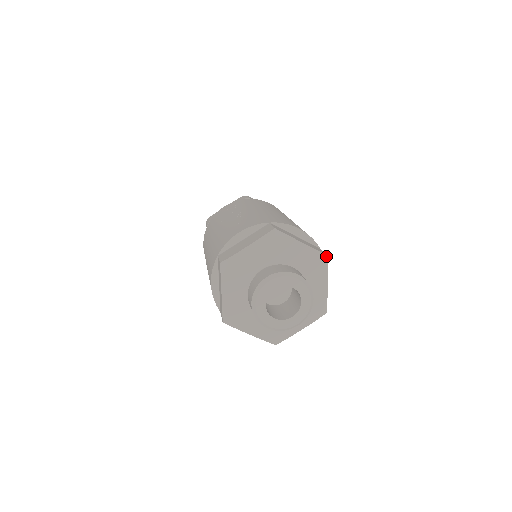
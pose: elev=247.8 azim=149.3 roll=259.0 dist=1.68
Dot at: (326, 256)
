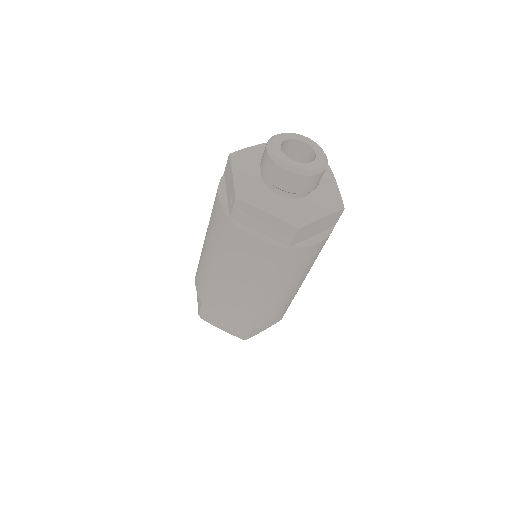
Dot at: (328, 166)
